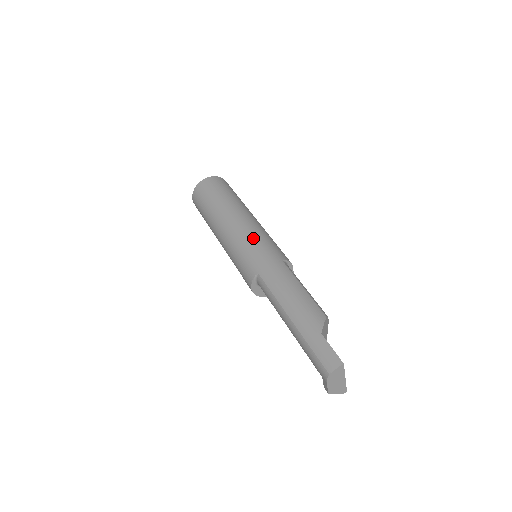
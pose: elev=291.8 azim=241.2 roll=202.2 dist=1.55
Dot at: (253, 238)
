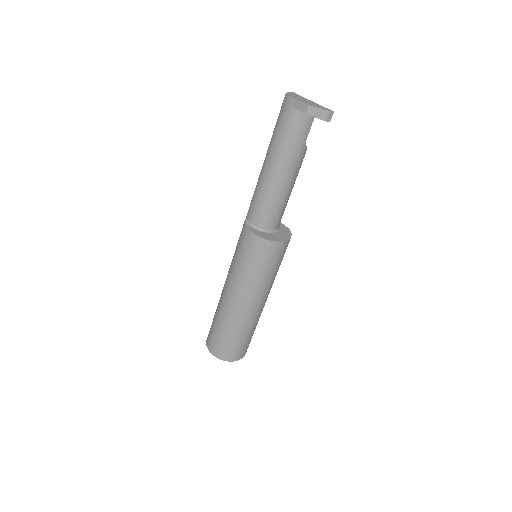
Dot at: occluded
